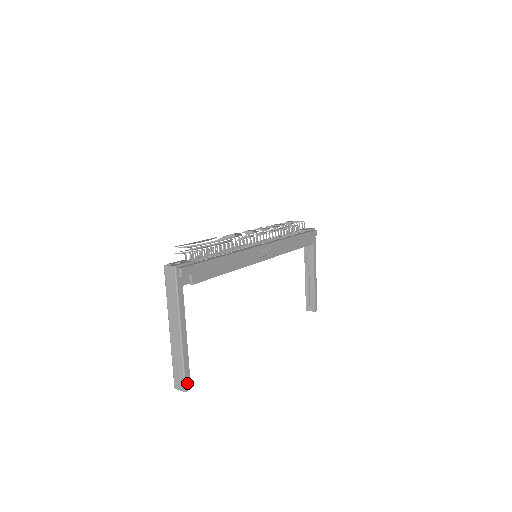
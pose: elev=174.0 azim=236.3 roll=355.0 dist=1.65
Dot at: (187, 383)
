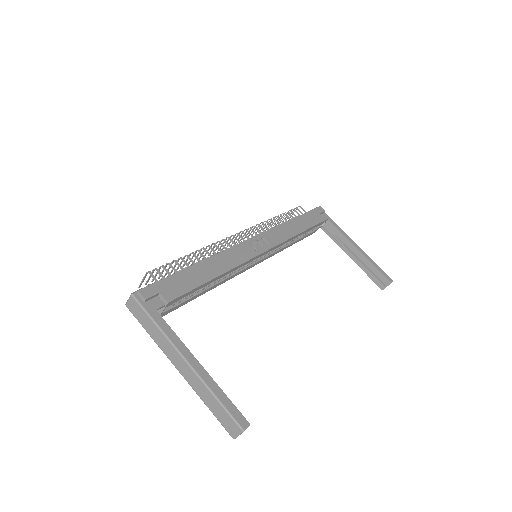
Dot at: (238, 419)
